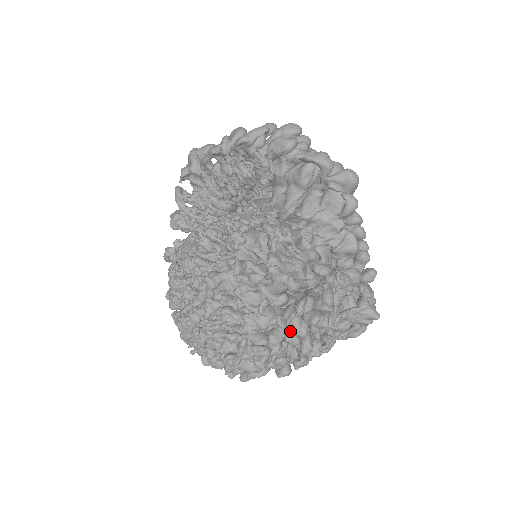
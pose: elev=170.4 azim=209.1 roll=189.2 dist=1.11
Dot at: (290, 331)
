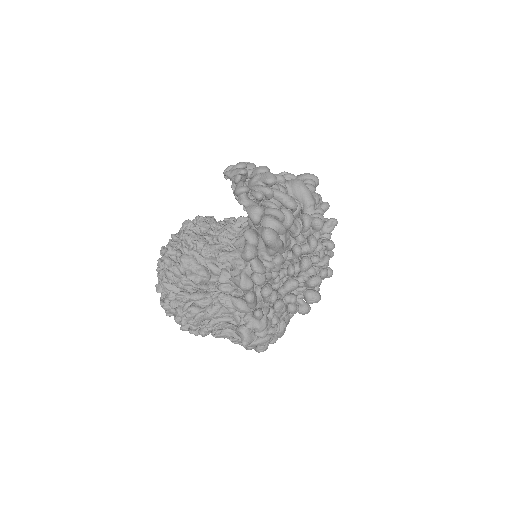
Dot at: (180, 306)
